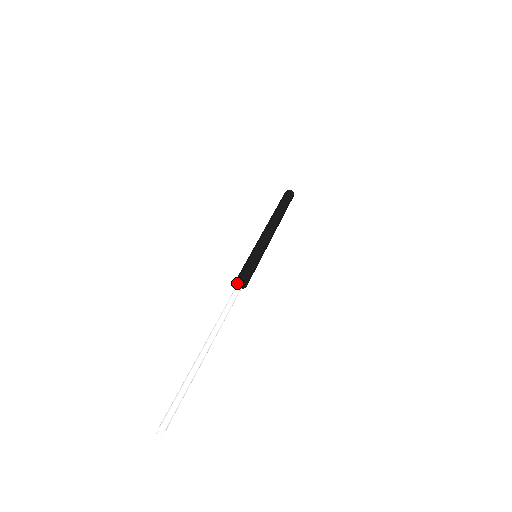
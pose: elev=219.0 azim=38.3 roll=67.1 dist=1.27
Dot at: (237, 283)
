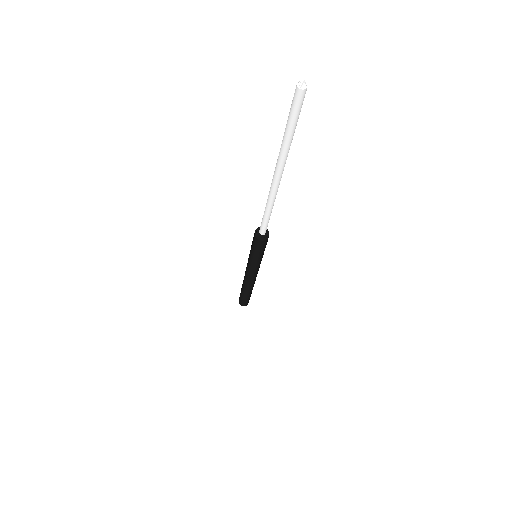
Dot at: occluded
